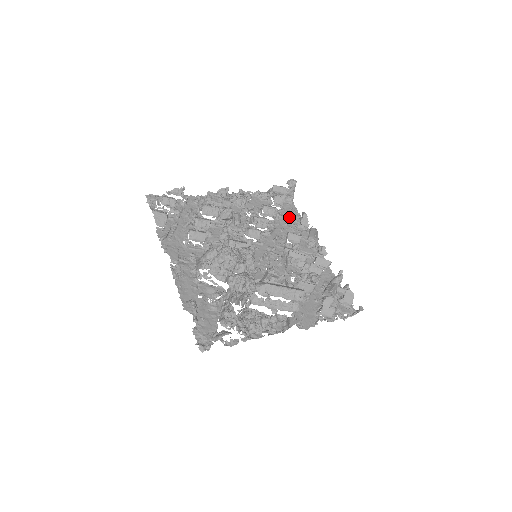
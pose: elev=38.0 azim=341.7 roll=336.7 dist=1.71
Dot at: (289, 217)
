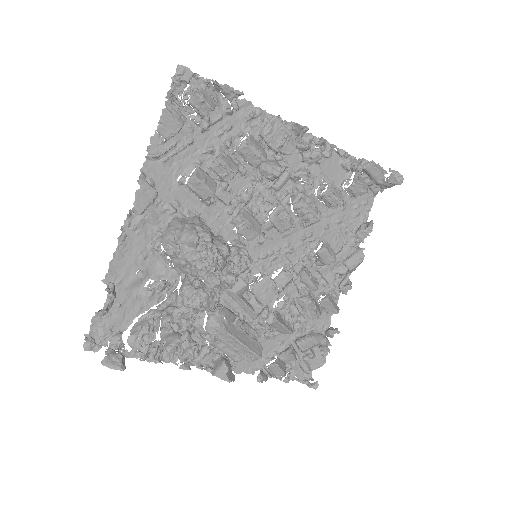
Dot at: (351, 213)
